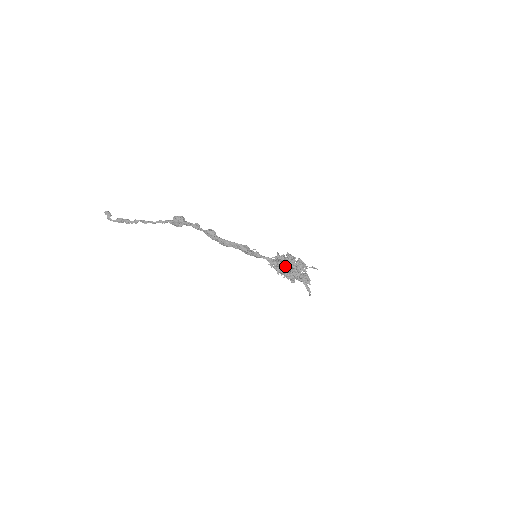
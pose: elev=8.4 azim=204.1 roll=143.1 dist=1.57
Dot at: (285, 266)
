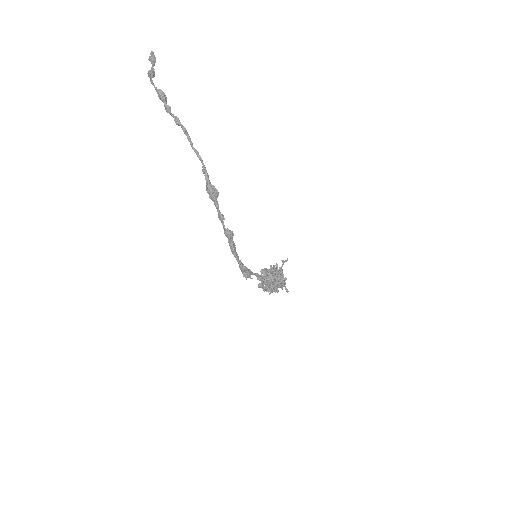
Dot at: (266, 284)
